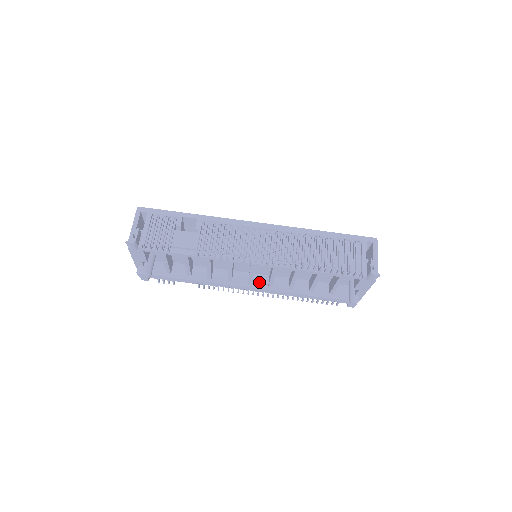
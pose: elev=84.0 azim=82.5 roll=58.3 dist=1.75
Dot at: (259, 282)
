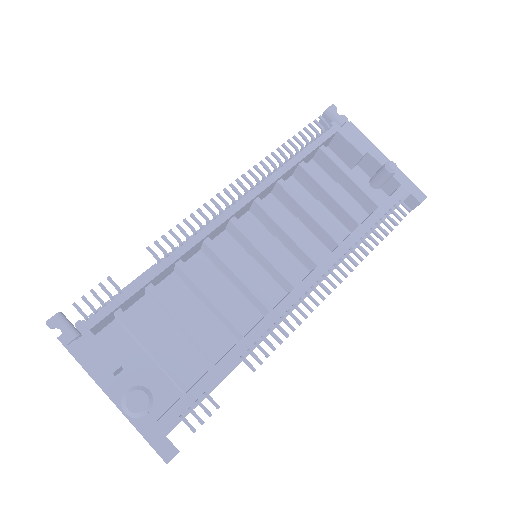
Dot at: occluded
